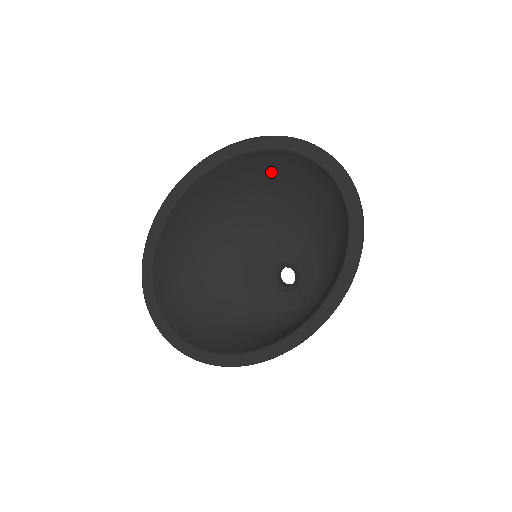
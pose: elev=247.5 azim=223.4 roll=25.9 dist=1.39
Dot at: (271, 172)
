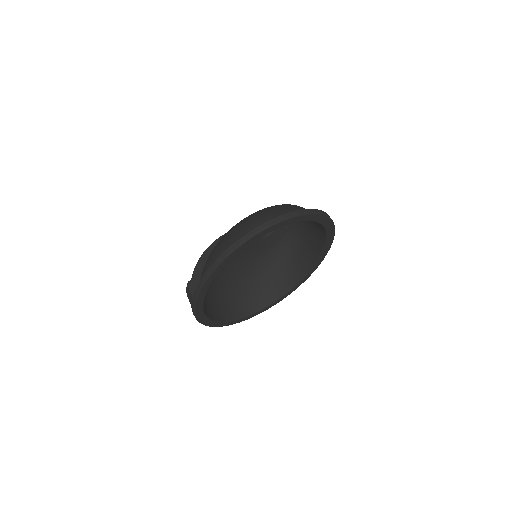
Dot at: occluded
